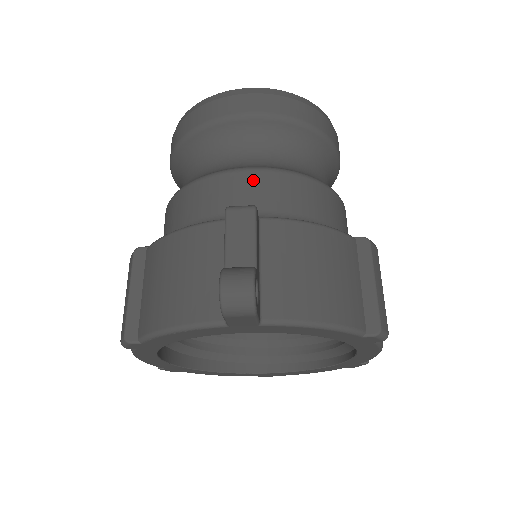
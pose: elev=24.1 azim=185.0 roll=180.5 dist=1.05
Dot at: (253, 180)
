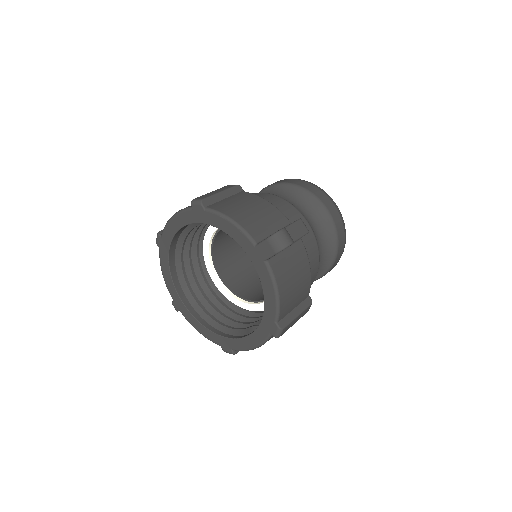
Dot at: occluded
